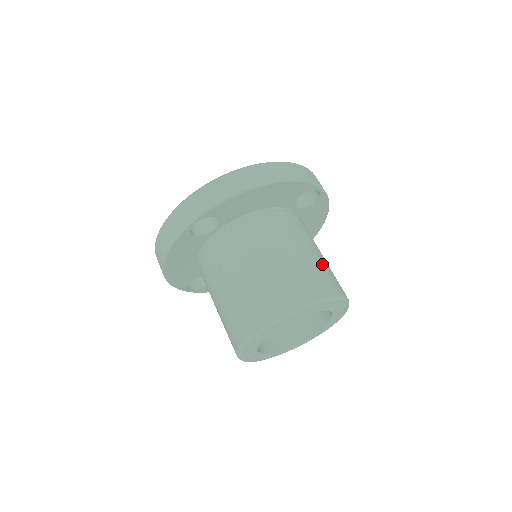
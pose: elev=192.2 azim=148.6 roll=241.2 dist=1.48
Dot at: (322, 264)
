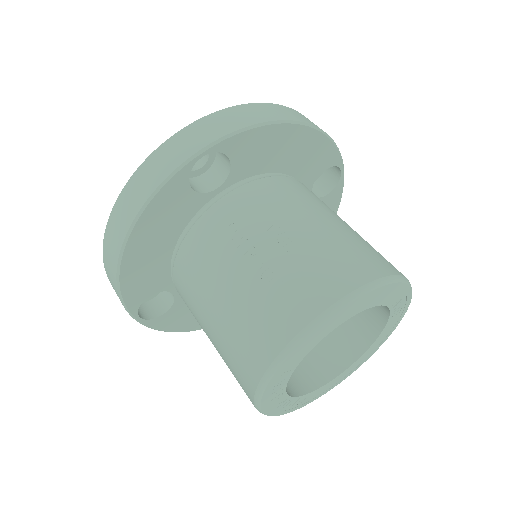
Dot at: occluded
